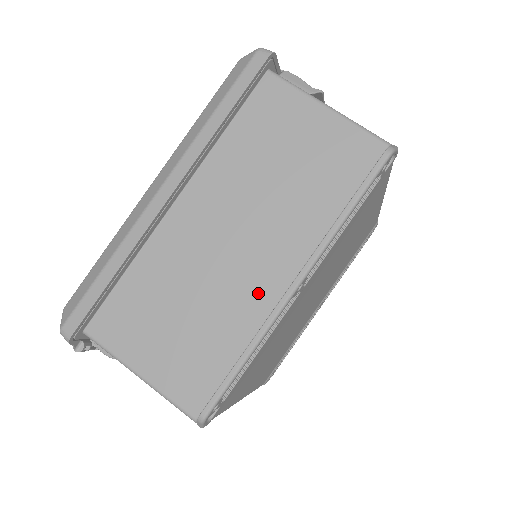
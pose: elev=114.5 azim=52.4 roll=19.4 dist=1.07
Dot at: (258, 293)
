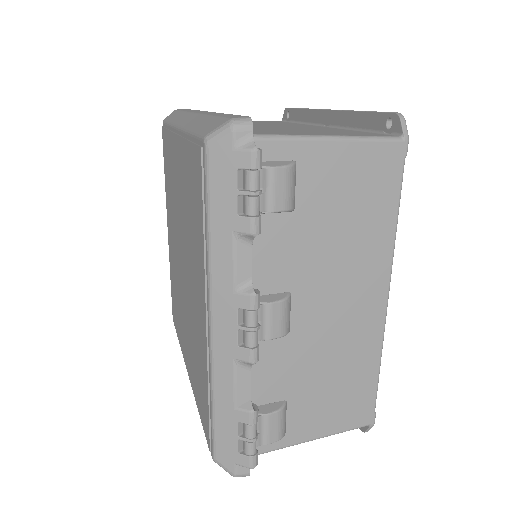
Dot at: occluded
